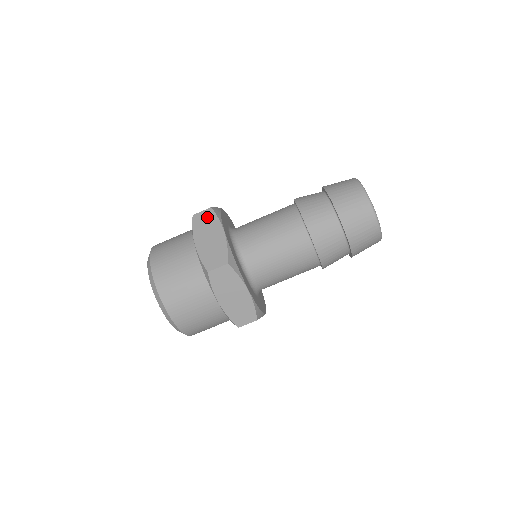
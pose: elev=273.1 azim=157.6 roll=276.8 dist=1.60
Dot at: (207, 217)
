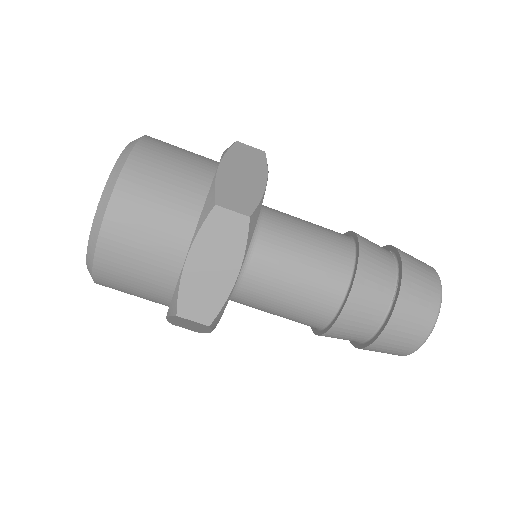
Dot at: (233, 230)
